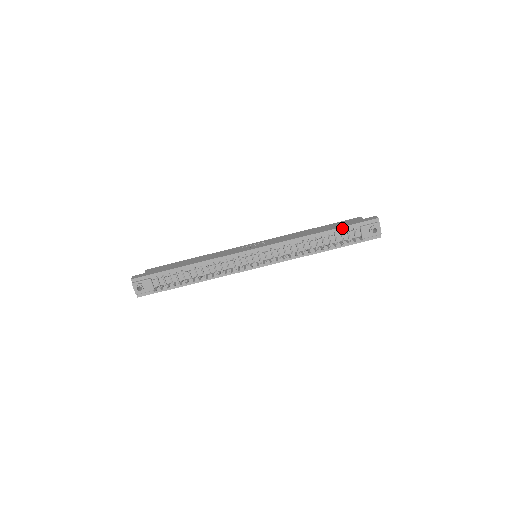
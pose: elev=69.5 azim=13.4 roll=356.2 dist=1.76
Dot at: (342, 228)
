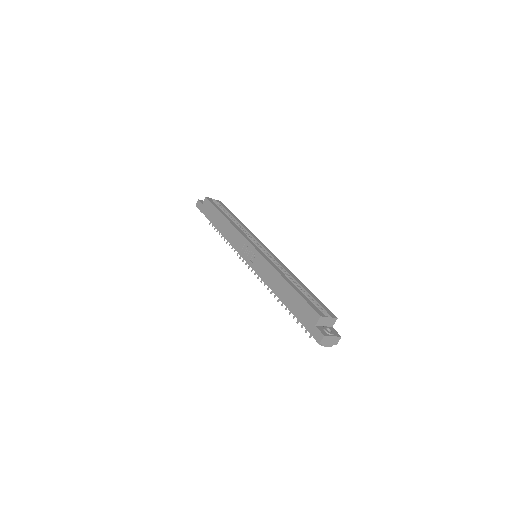
Dot at: (295, 315)
